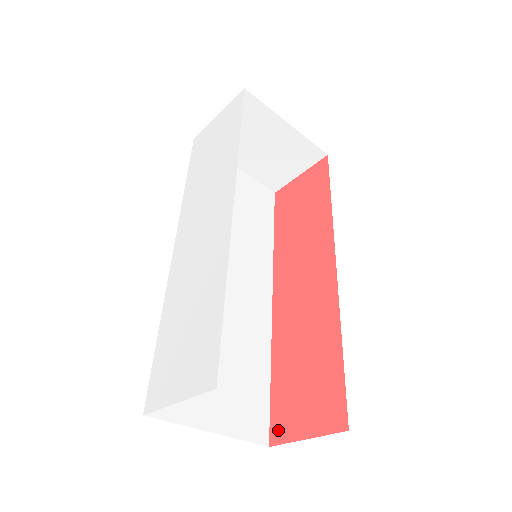
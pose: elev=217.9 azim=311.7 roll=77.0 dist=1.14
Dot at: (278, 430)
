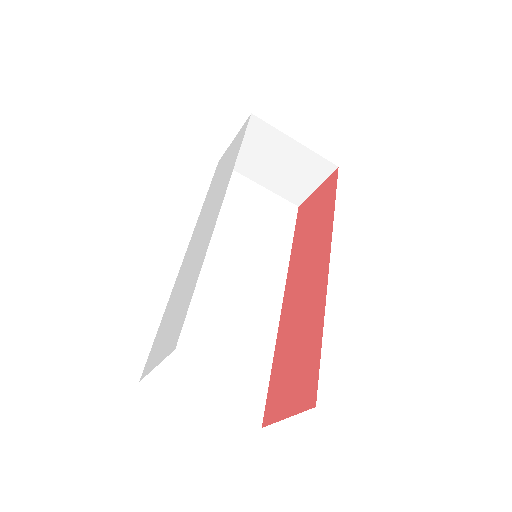
Dot at: (269, 412)
